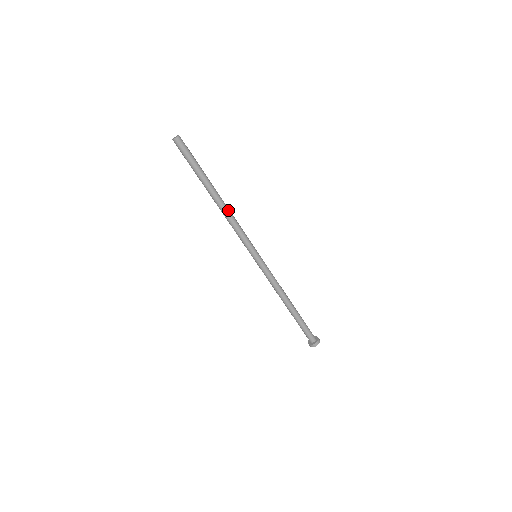
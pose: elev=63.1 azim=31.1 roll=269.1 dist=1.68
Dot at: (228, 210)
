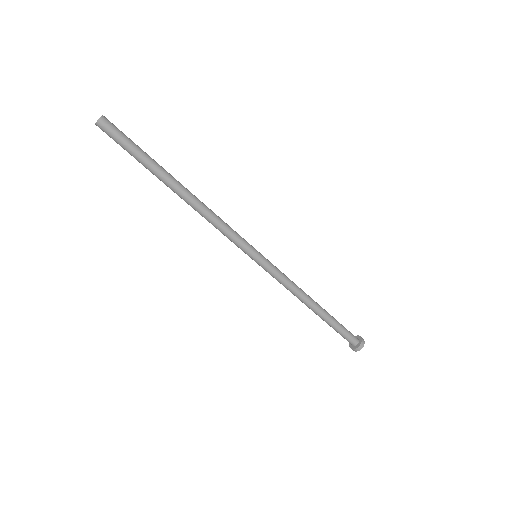
Dot at: (202, 203)
